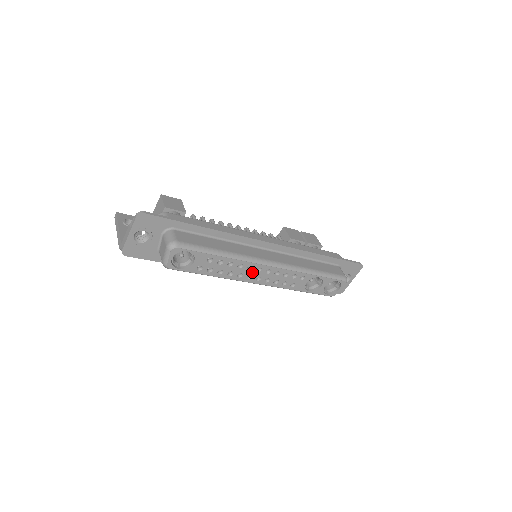
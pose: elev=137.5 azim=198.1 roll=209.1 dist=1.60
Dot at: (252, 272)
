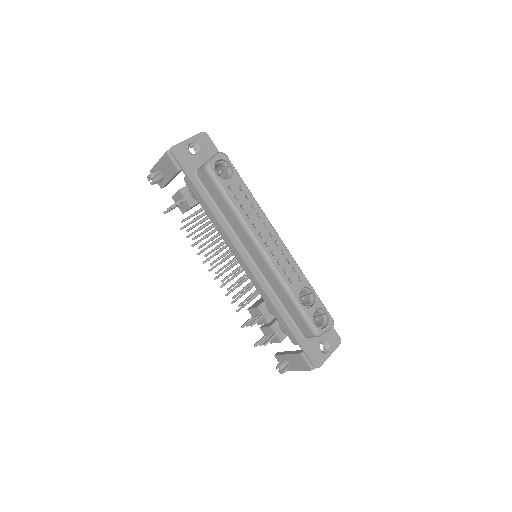
Dot at: (265, 232)
